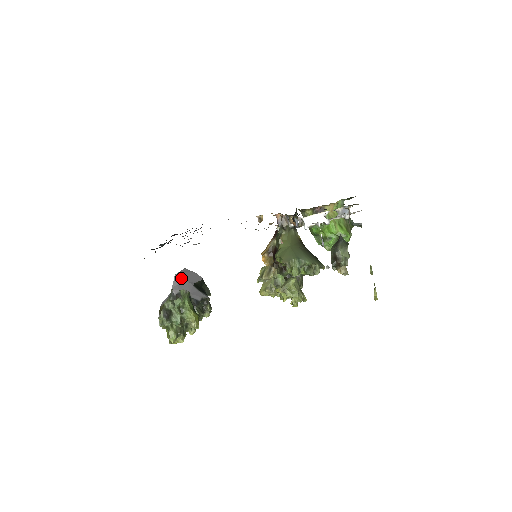
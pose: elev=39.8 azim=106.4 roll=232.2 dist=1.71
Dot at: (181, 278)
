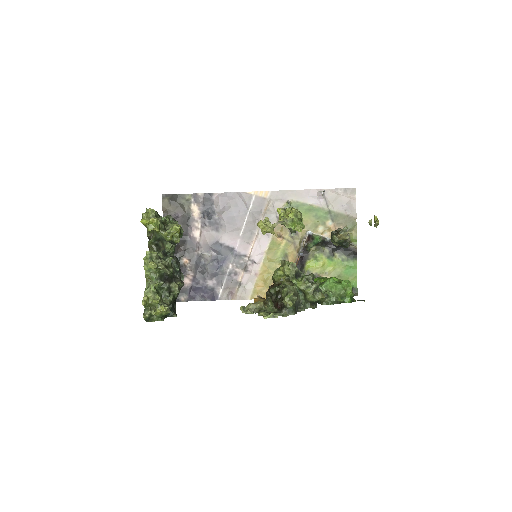
Dot at: occluded
